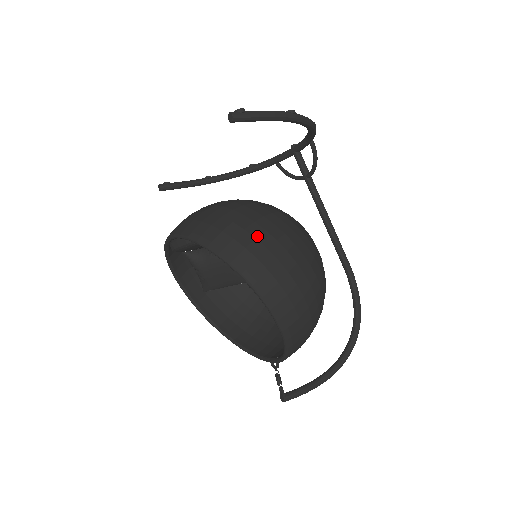
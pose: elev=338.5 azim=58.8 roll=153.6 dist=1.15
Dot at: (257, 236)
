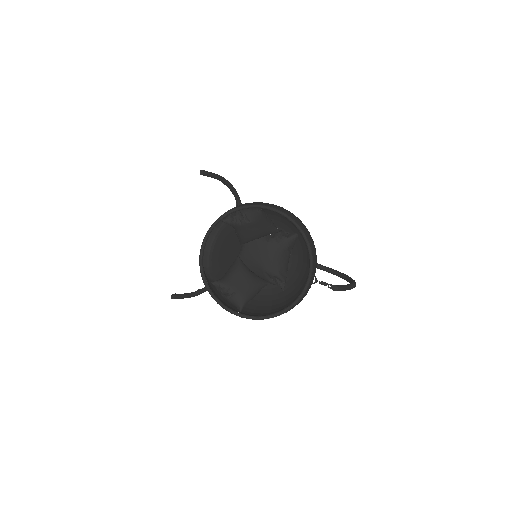
Dot at: occluded
